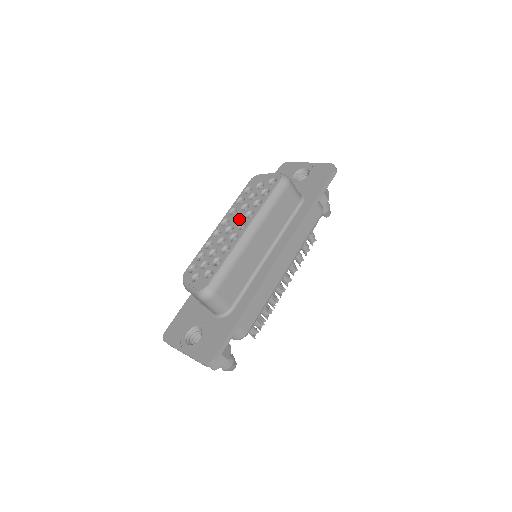
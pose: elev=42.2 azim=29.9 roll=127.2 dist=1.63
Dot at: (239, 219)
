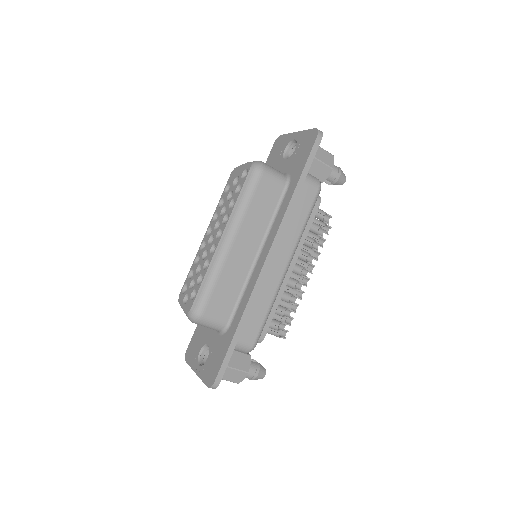
Dot at: occluded
